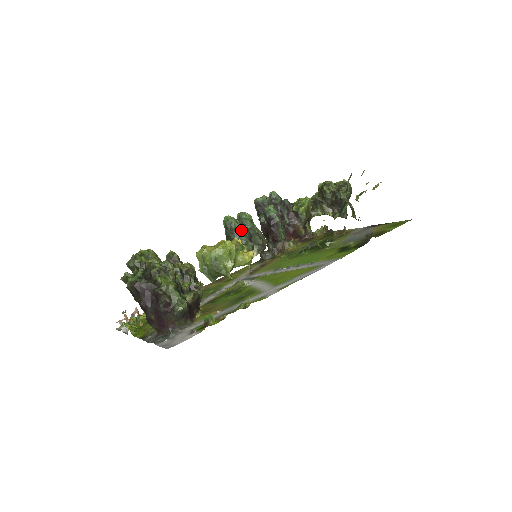
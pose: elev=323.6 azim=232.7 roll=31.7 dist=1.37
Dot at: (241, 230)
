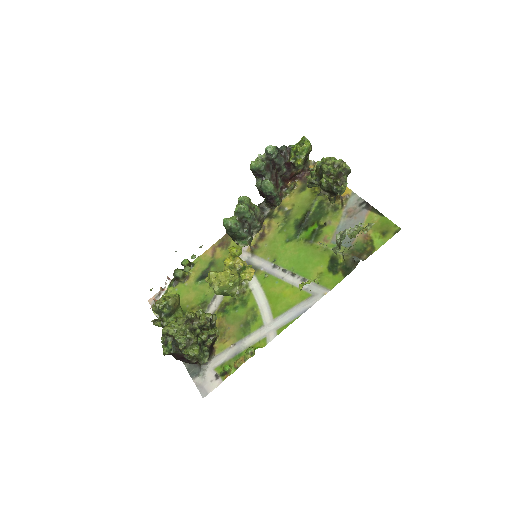
Dot at: (240, 229)
